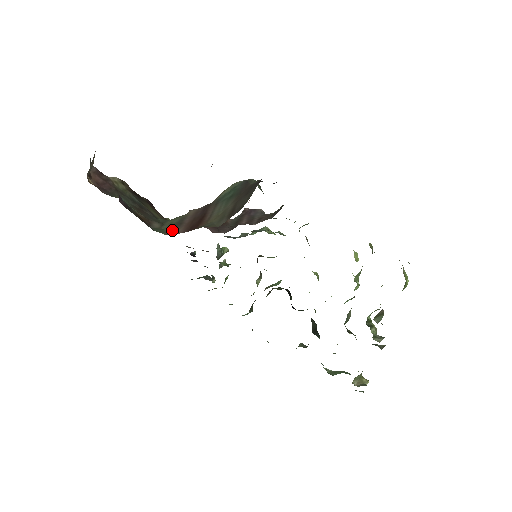
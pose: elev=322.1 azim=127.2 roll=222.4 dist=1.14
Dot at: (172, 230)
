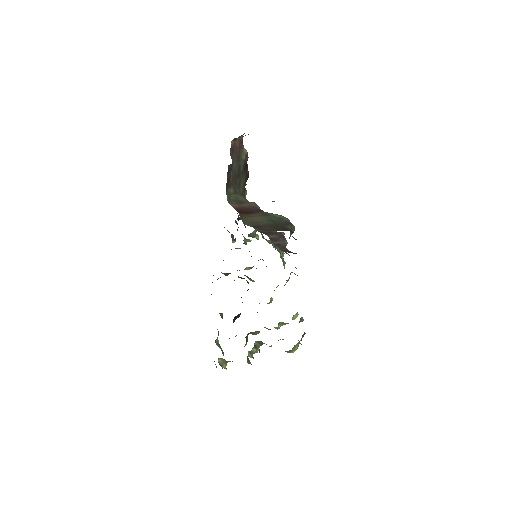
Dot at: (233, 201)
